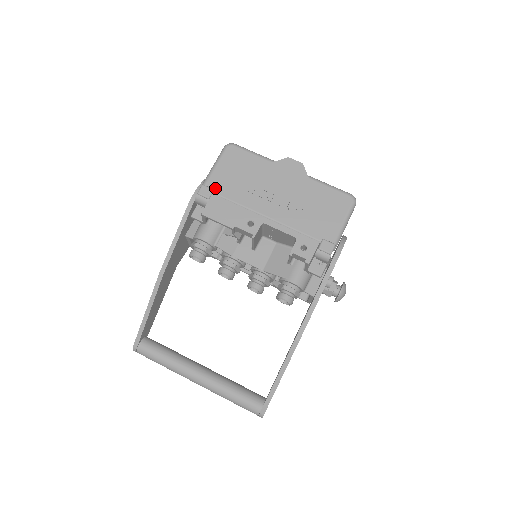
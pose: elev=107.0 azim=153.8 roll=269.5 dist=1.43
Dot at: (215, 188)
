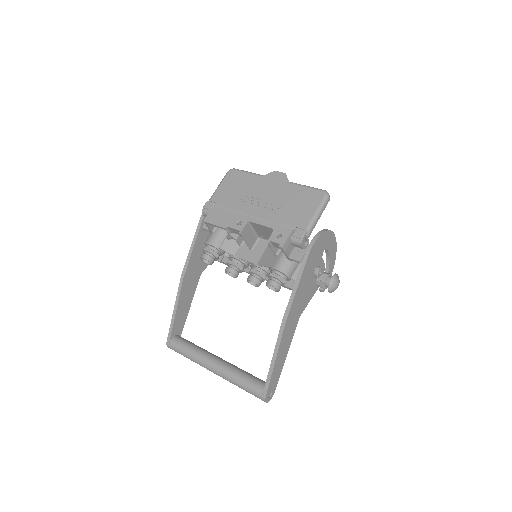
Dot at: (216, 202)
